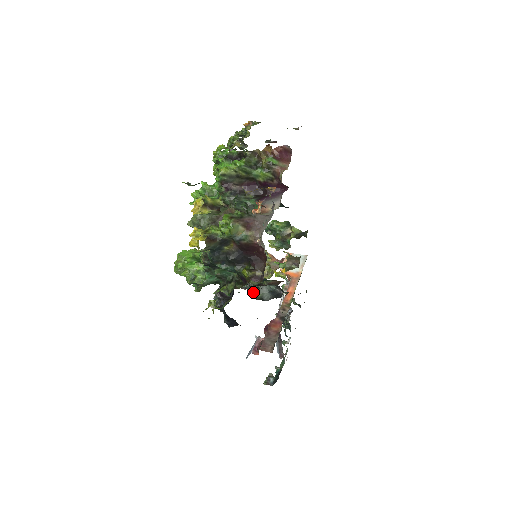
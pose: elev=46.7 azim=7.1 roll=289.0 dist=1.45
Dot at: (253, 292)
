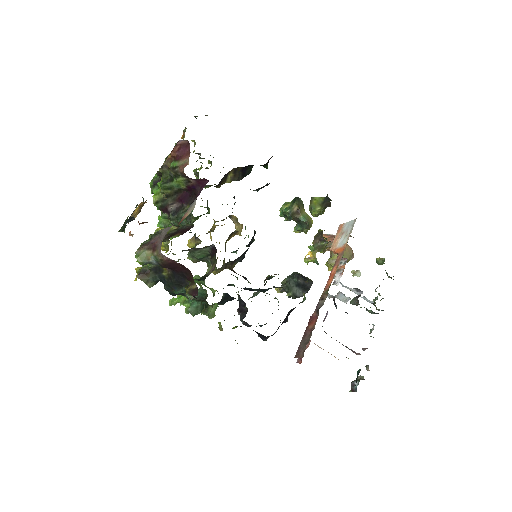
Dot at: (287, 292)
